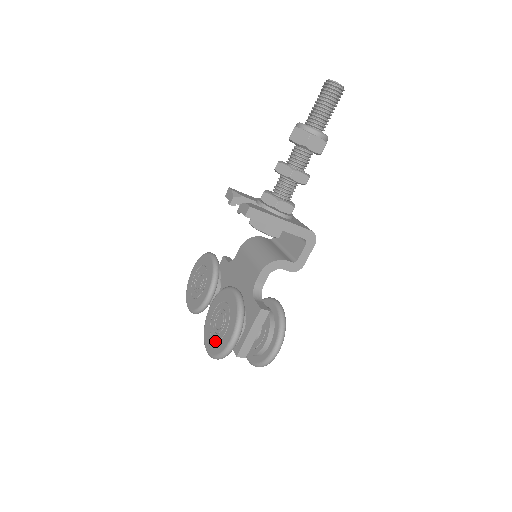
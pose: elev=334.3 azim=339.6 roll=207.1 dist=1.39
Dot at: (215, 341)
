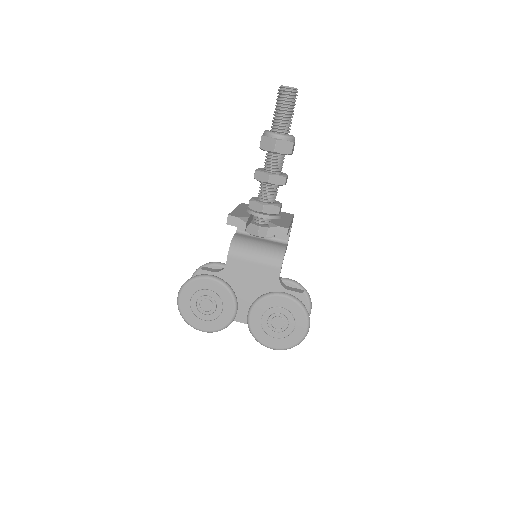
Dot at: (283, 338)
